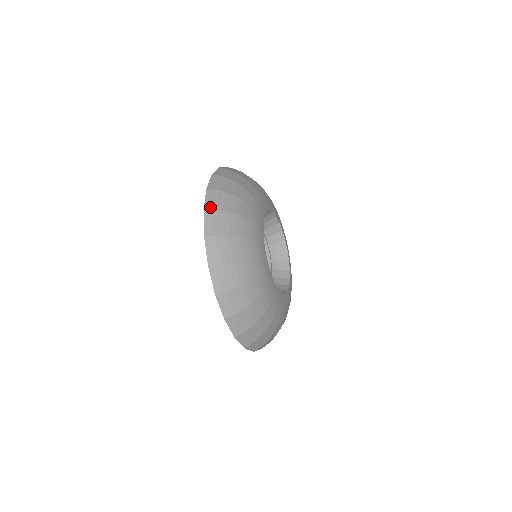
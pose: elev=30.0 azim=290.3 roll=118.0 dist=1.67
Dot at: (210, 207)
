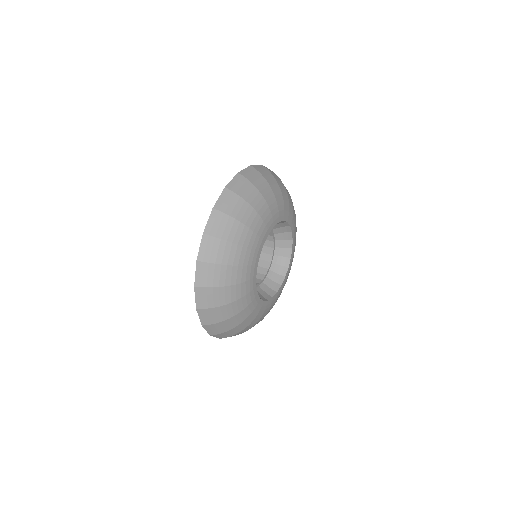
Dot at: (200, 284)
